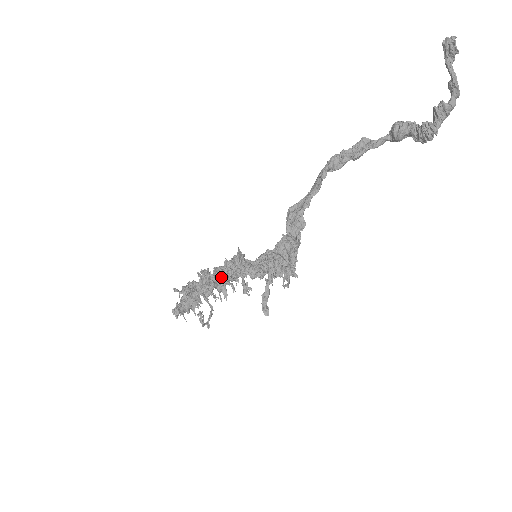
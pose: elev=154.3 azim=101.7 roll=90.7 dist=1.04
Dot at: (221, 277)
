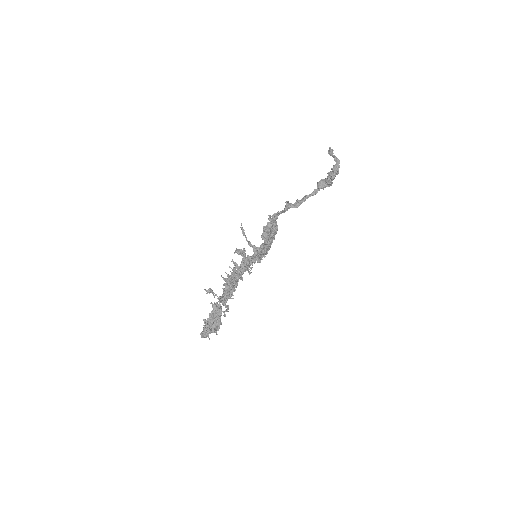
Dot at: (234, 262)
